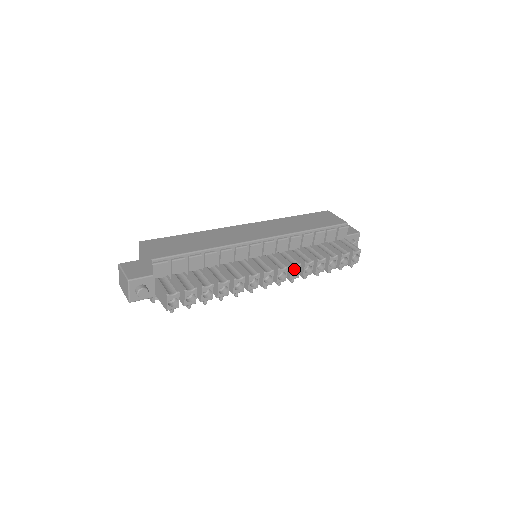
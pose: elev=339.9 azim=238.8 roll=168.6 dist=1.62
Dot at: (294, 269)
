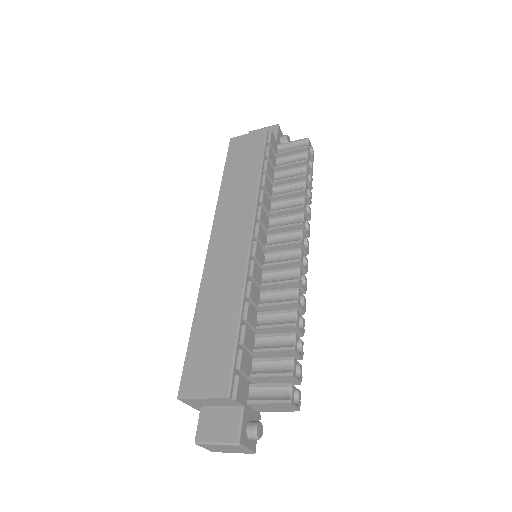
Dot at: occluded
